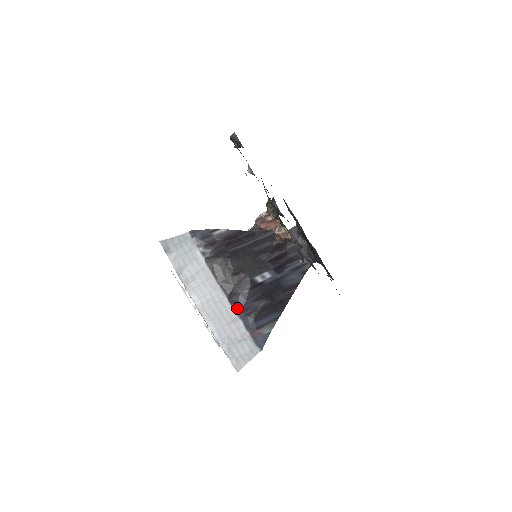
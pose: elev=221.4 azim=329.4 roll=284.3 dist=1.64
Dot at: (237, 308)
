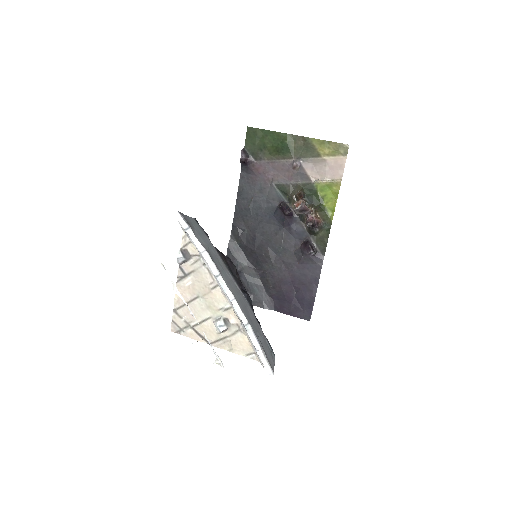
Dot at: (251, 305)
